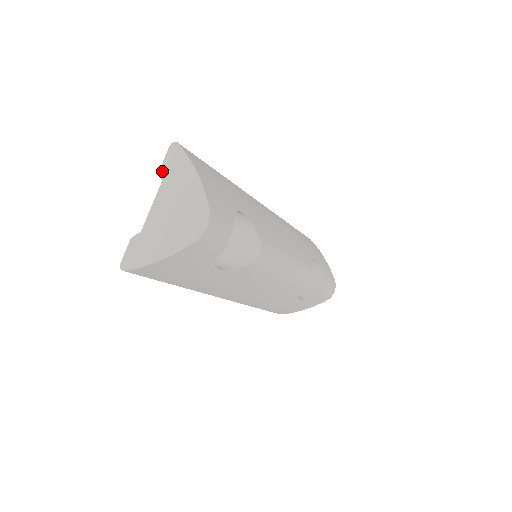
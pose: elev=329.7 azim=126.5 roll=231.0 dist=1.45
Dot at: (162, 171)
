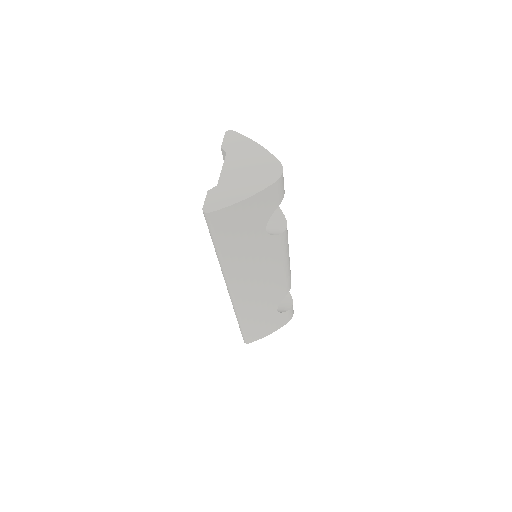
Dot at: (224, 147)
